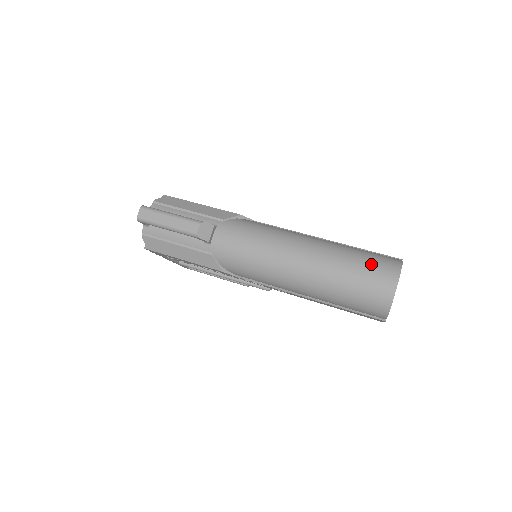
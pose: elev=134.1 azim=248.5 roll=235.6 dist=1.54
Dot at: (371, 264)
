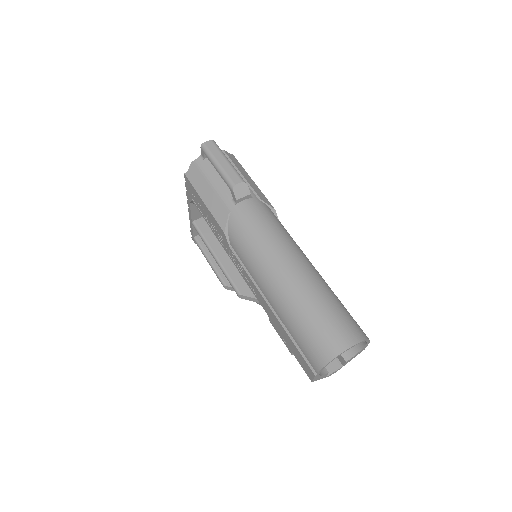
Dot at: (344, 316)
